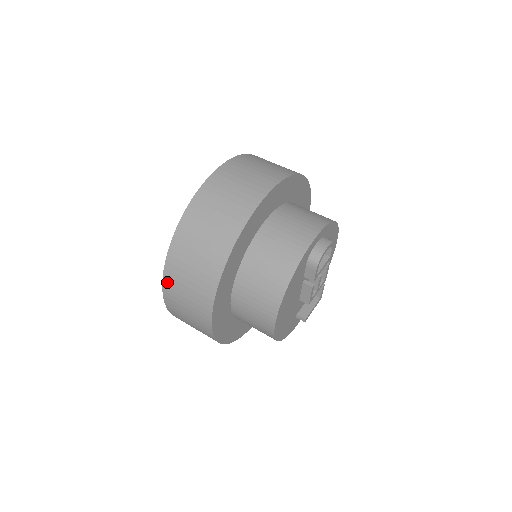
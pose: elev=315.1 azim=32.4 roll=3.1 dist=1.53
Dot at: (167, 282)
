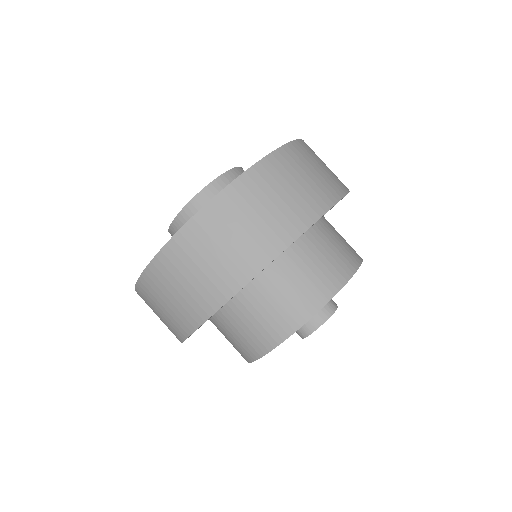
Dot at: occluded
